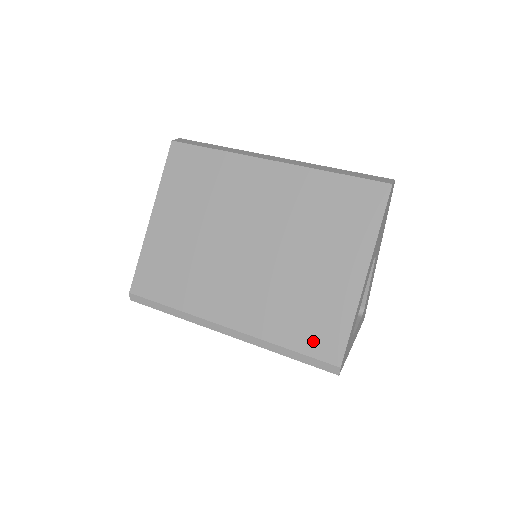
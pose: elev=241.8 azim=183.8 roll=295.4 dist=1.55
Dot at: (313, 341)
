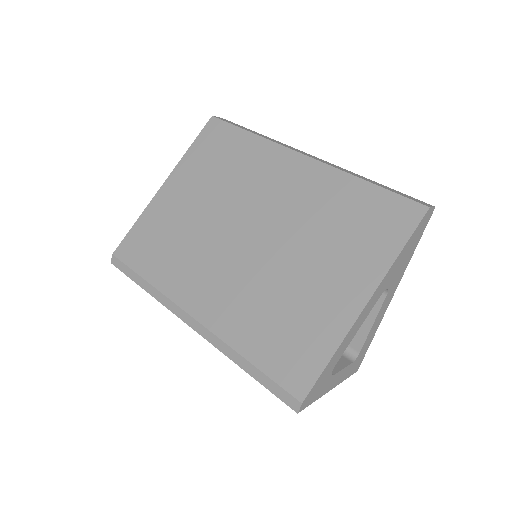
Dot at: (281, 361)
